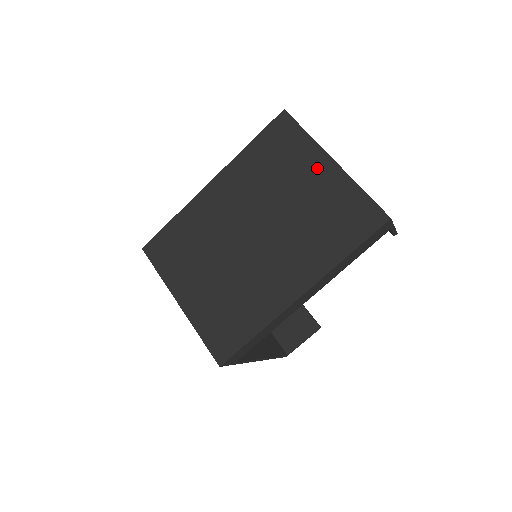
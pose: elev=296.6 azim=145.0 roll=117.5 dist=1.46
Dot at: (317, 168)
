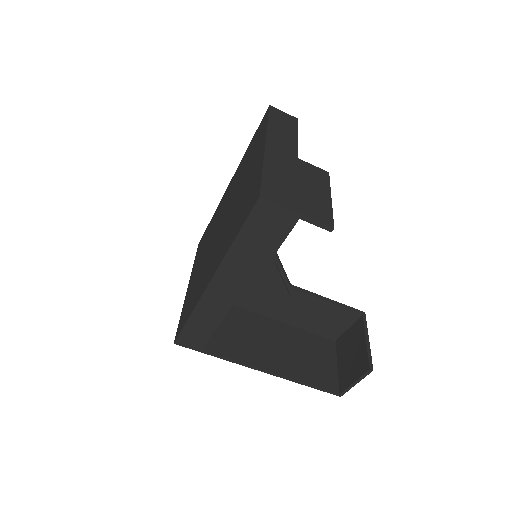
Dot at: (257, 155)
